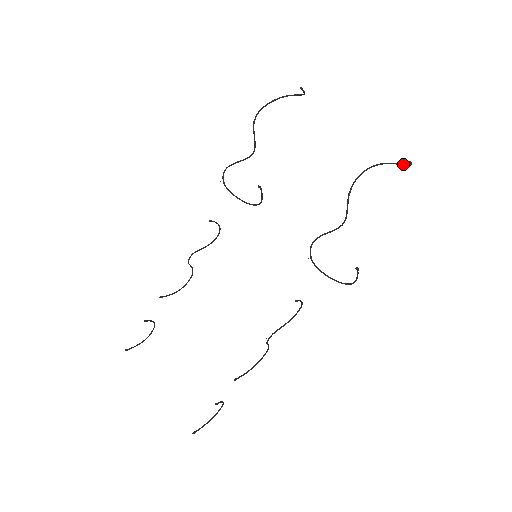
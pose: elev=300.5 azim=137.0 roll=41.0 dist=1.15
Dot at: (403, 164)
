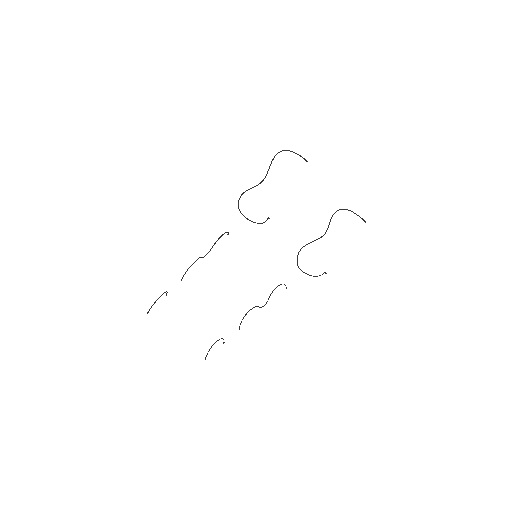
Dot at: (356, 214)
